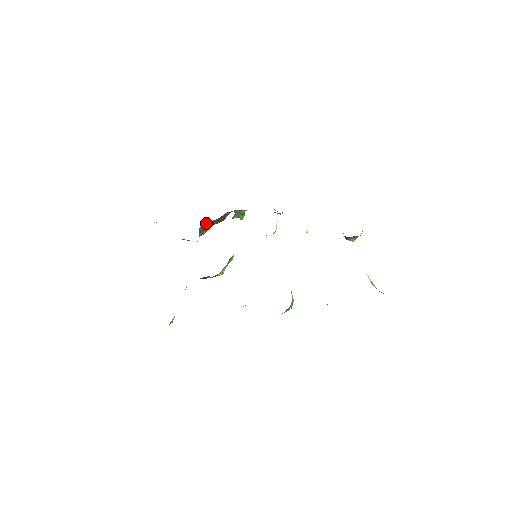
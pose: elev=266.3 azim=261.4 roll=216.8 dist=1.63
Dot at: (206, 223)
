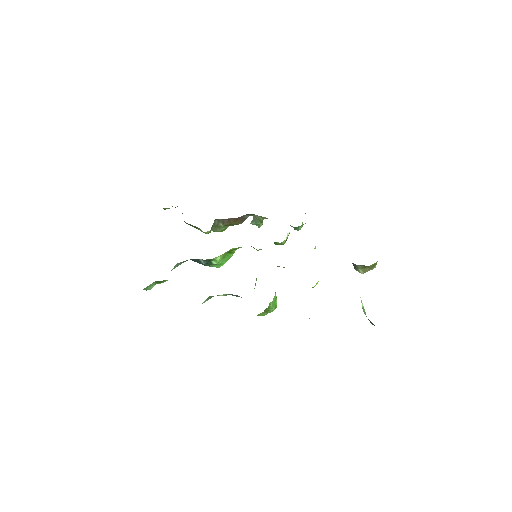
Dot at: (222, 219)
